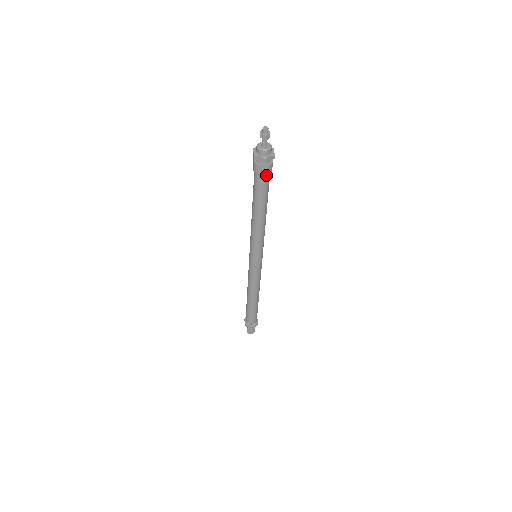
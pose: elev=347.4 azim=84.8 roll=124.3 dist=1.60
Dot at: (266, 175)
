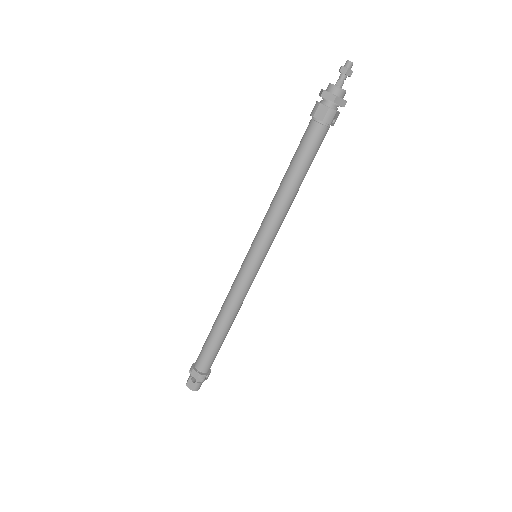
Dot at: (329, 127)
